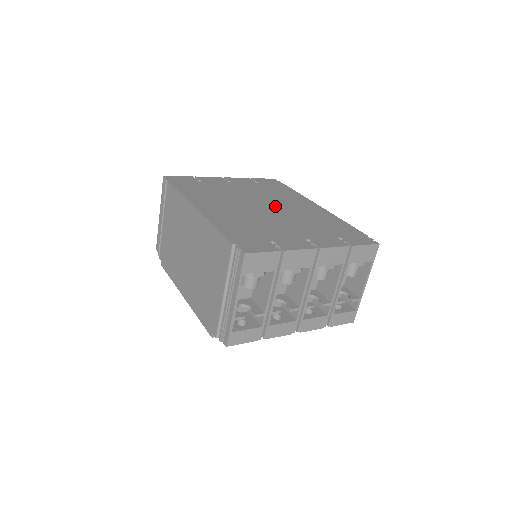
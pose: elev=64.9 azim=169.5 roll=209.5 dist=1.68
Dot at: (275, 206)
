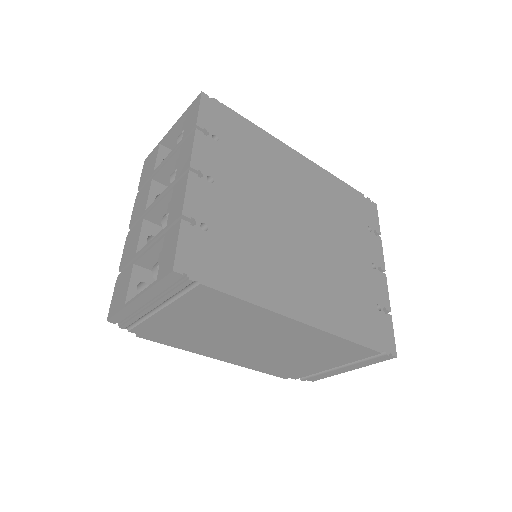
Dot at: (301, 211)
